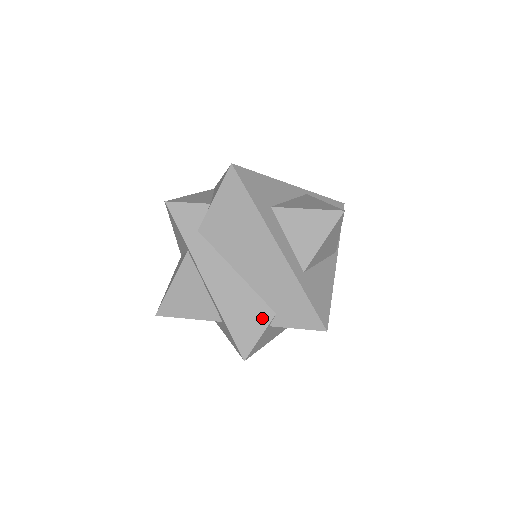
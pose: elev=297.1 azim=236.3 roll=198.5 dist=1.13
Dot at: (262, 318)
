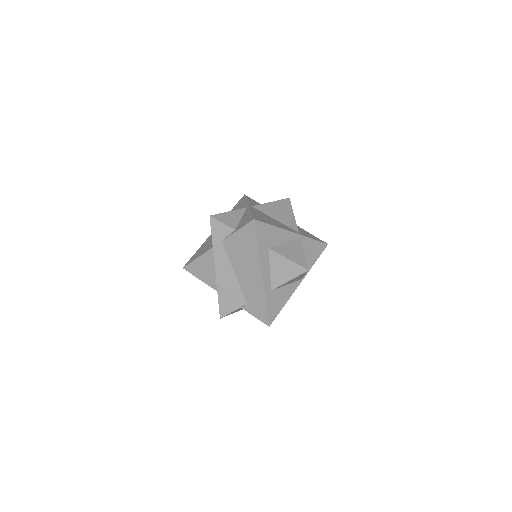
Dot at: (238, 303)
